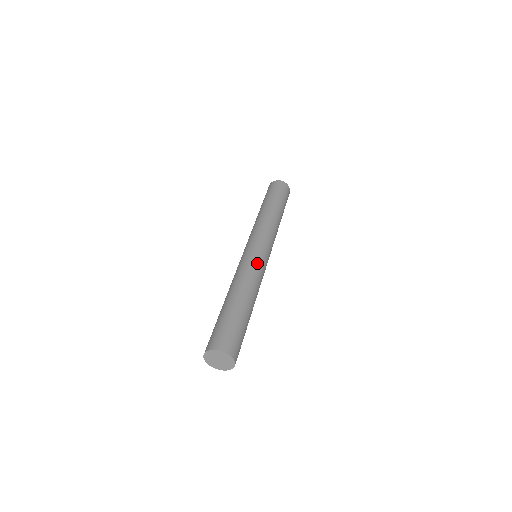
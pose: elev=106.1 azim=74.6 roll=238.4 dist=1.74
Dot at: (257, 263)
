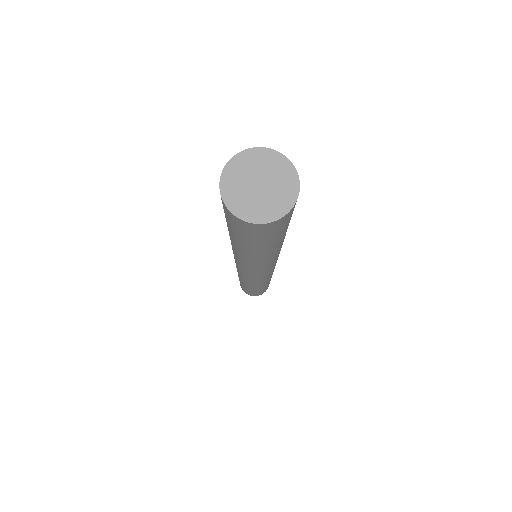
Dot at: occluded
